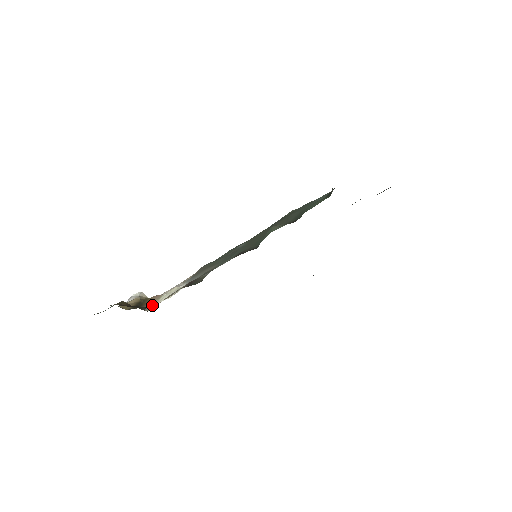
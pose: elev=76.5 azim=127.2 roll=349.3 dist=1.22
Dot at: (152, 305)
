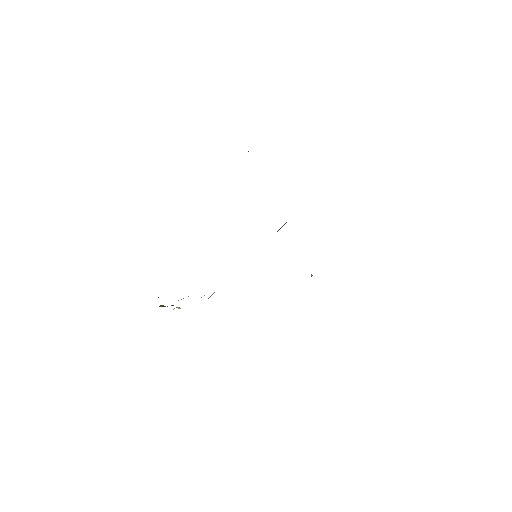
Dot at: occluded
